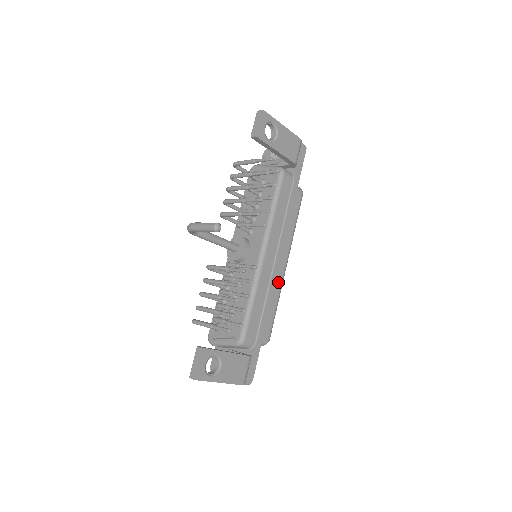
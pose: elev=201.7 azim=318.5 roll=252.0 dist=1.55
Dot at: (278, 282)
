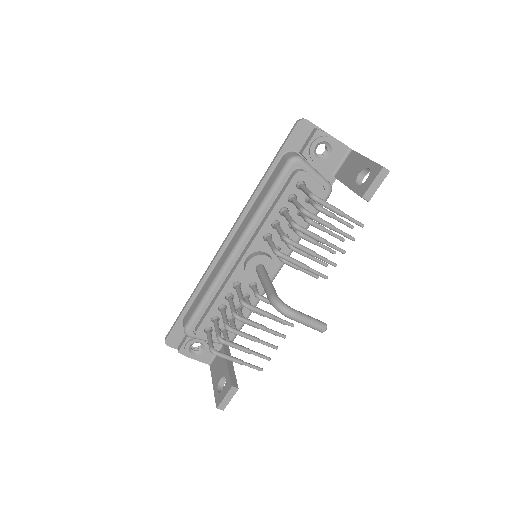
Dot at: occluded
